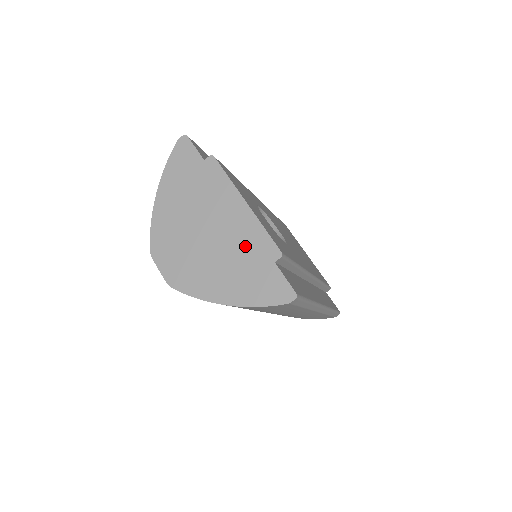
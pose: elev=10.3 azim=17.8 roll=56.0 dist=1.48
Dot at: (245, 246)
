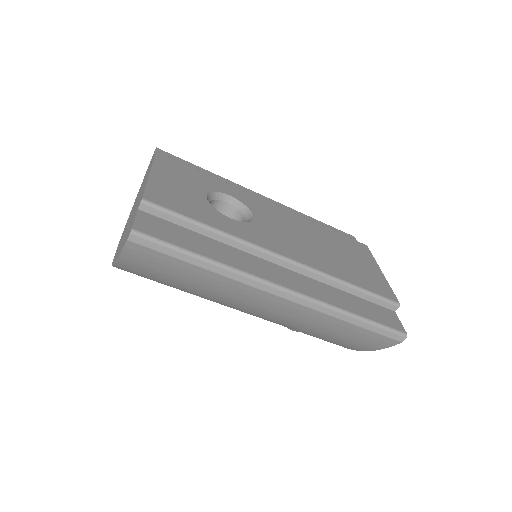
Dot at: occluded
